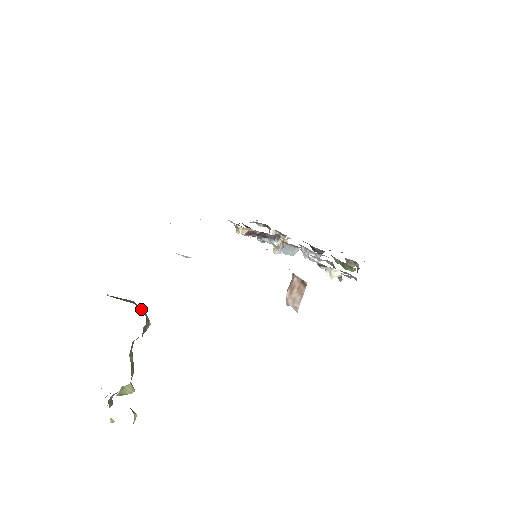
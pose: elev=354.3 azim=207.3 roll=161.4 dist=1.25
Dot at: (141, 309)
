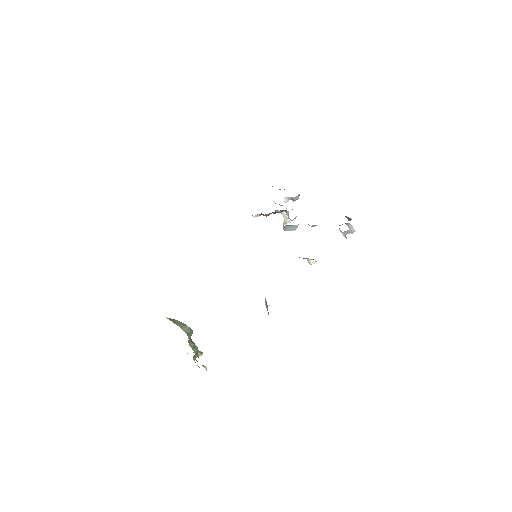
Dot at: (184, 326)
